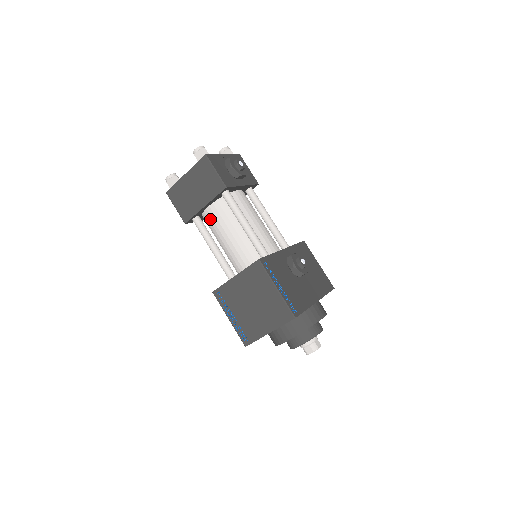
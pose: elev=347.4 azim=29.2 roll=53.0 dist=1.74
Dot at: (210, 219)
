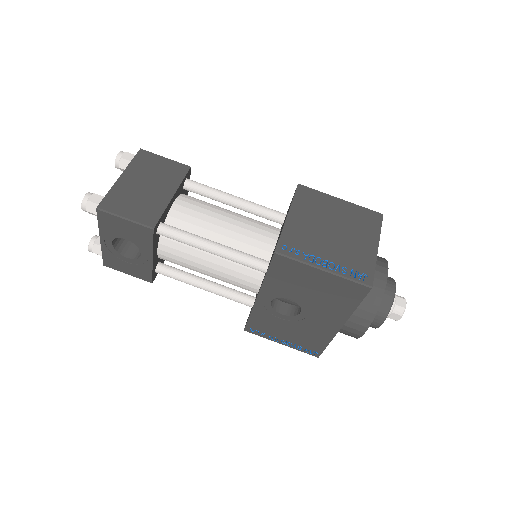
Dot at: (183, 217)
